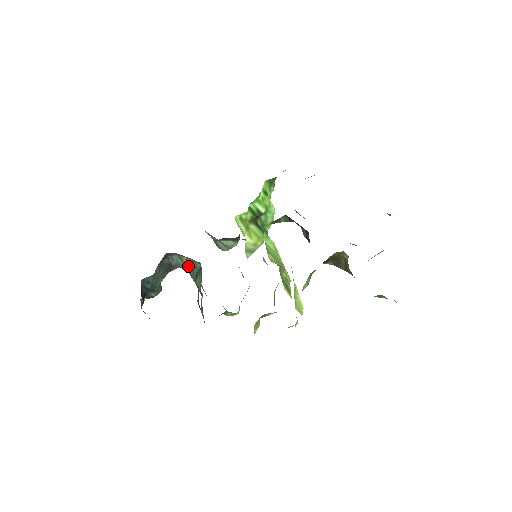
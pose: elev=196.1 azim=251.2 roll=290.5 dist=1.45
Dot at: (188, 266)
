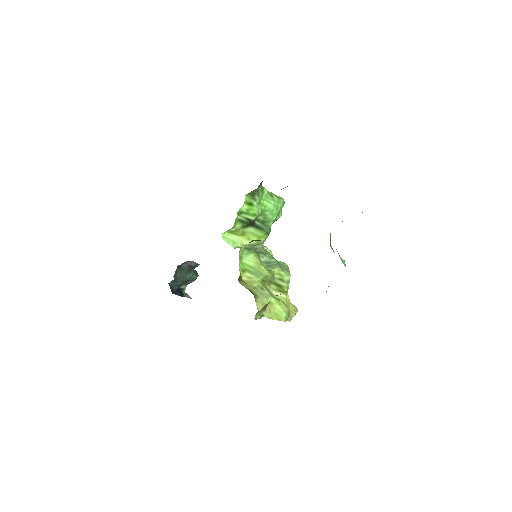
Dot at: occluded
